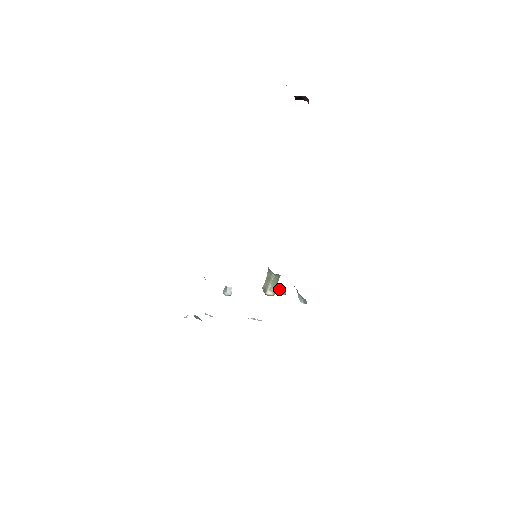
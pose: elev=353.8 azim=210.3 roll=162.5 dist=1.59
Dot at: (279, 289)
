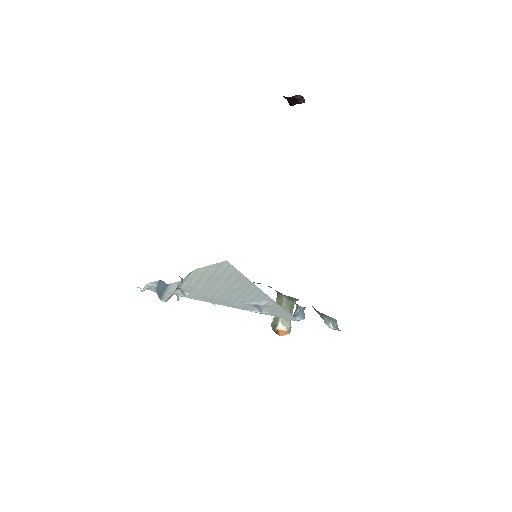
Dot at: occluded
